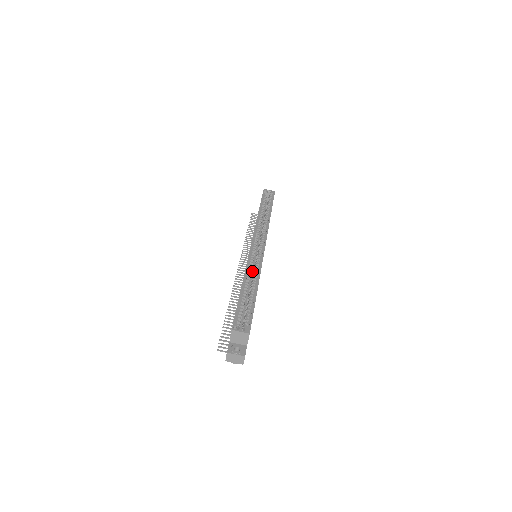
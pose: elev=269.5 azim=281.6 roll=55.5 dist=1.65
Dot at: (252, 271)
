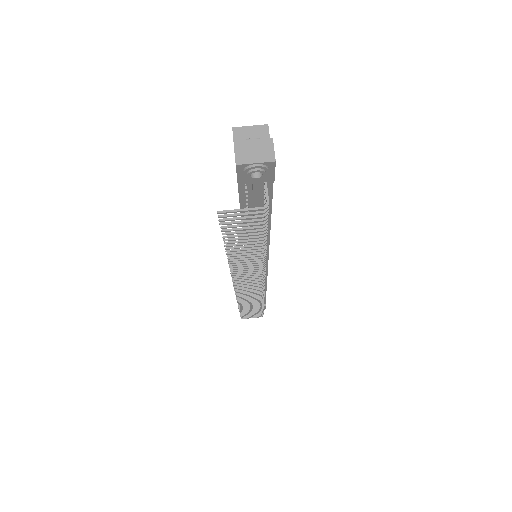
Dot at: occluded
